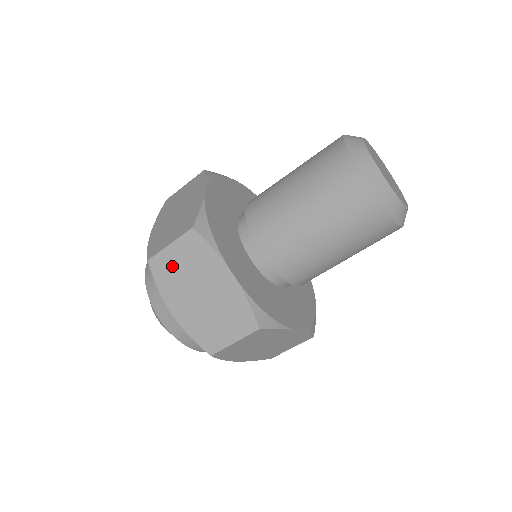
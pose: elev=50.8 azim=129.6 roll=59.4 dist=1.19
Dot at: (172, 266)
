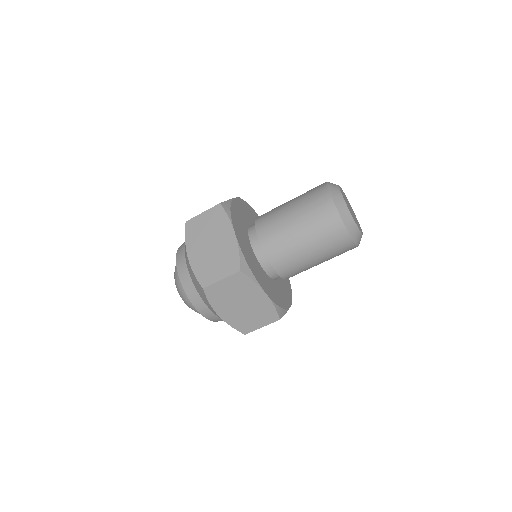
Dot at: (222, 291)
